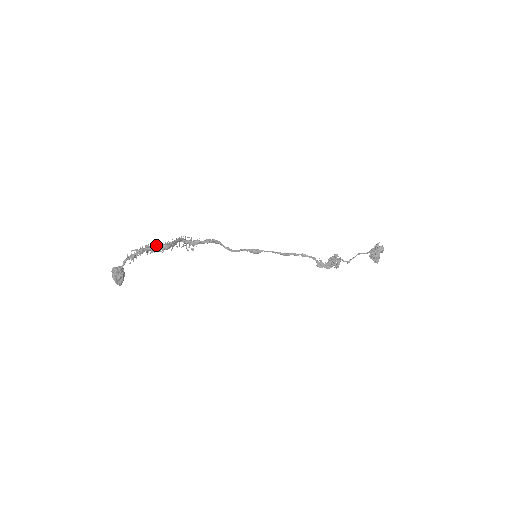
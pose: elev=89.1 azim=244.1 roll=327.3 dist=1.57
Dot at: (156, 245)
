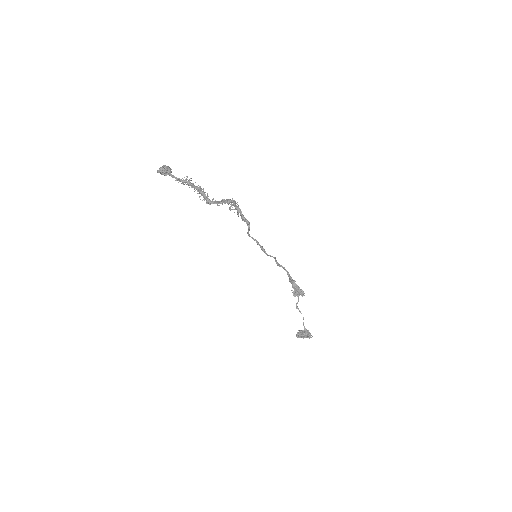
Dot at: (205, 194)
